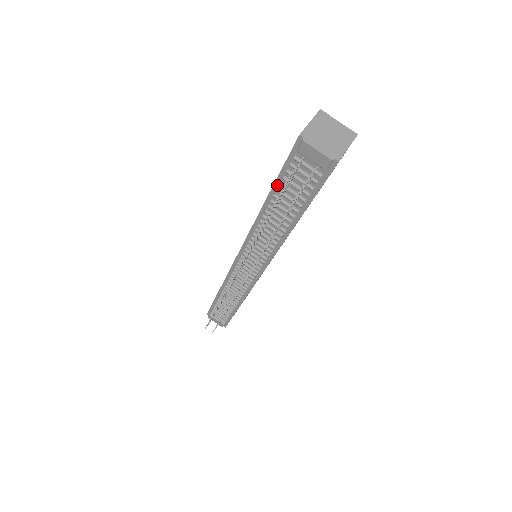
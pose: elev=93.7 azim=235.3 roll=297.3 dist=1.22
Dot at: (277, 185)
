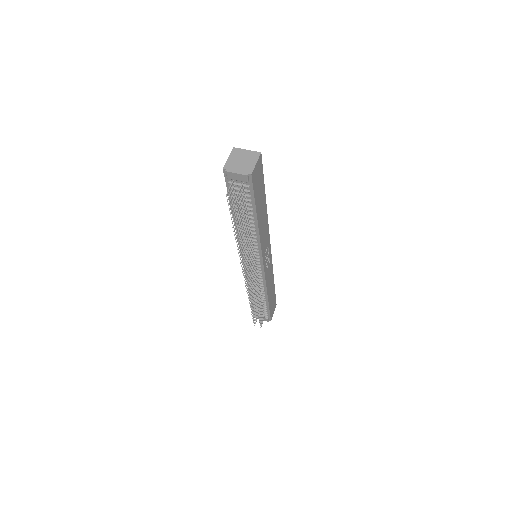
Dot at: occluded
